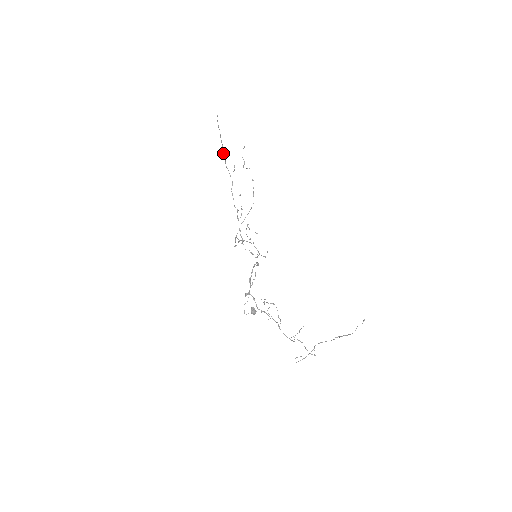
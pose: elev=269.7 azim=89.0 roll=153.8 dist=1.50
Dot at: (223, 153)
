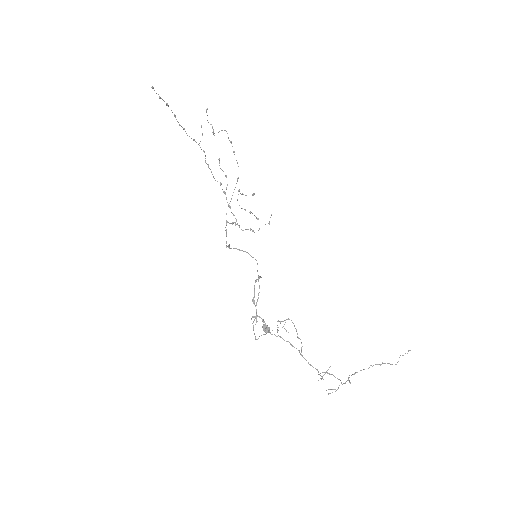
Dot at: (179, 125)
